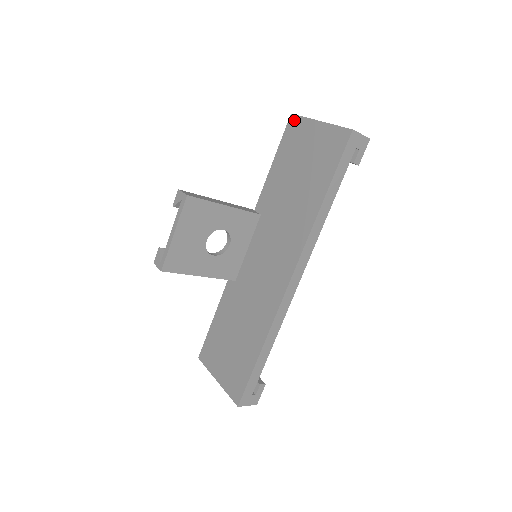
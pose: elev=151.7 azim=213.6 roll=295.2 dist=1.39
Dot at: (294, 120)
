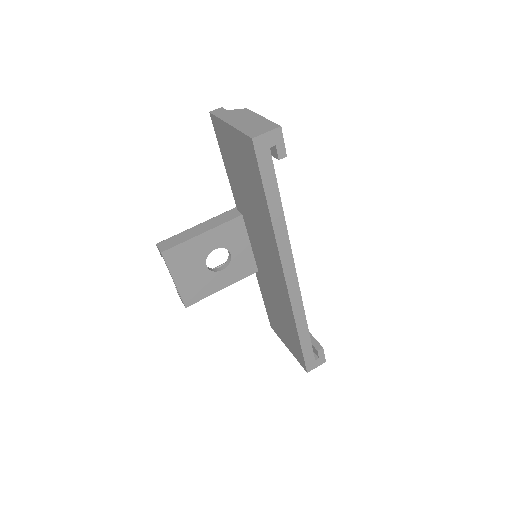
Dot at: (214, 120)
